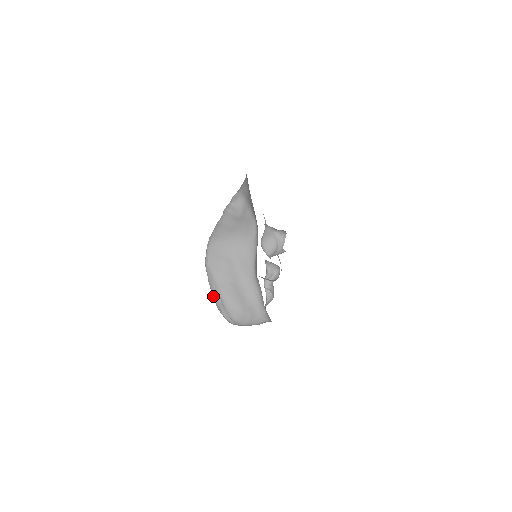
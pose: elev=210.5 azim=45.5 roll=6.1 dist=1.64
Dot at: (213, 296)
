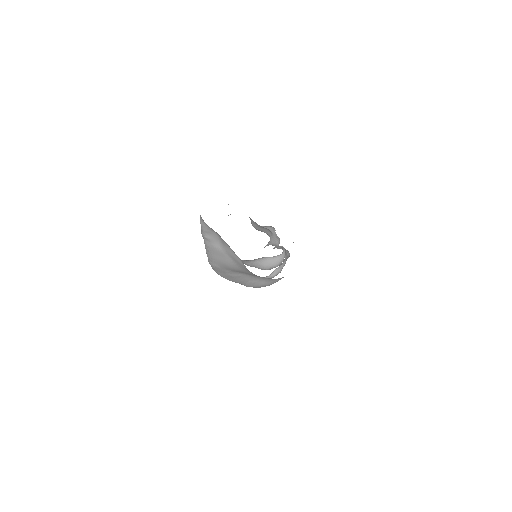
Dot at: occluded
